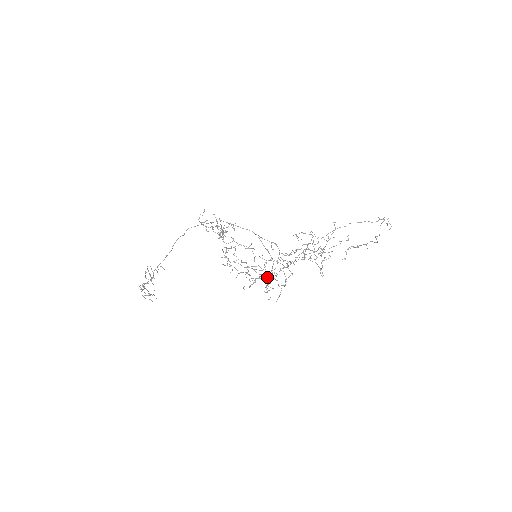
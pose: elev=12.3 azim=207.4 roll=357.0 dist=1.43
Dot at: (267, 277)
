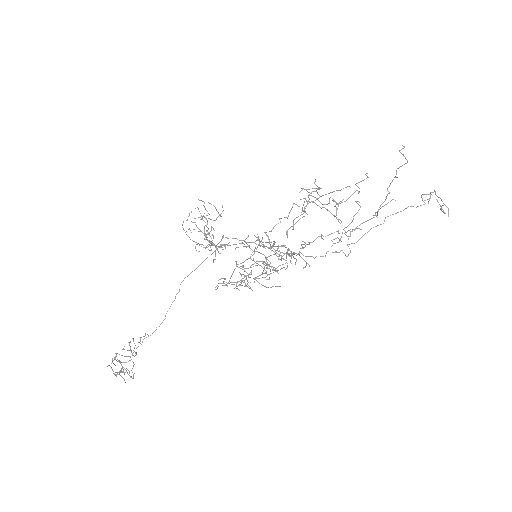
Dot at: (267, 263)
